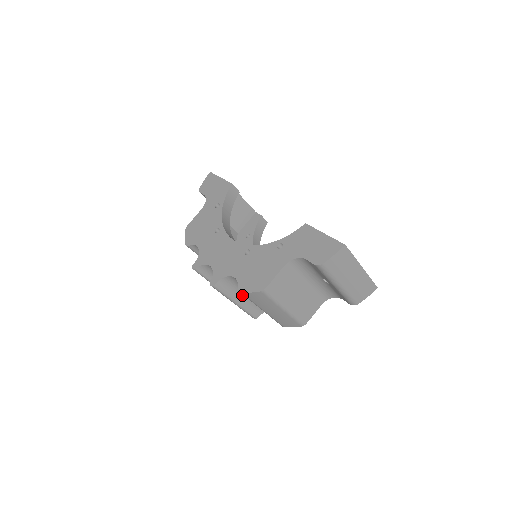
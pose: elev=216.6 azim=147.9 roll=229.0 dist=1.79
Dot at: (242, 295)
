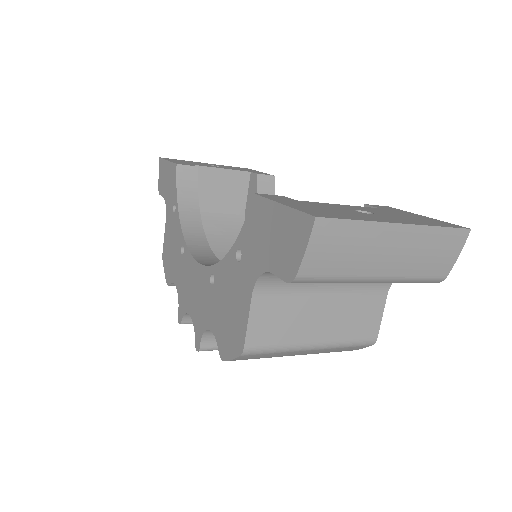
Dot at: occluded
